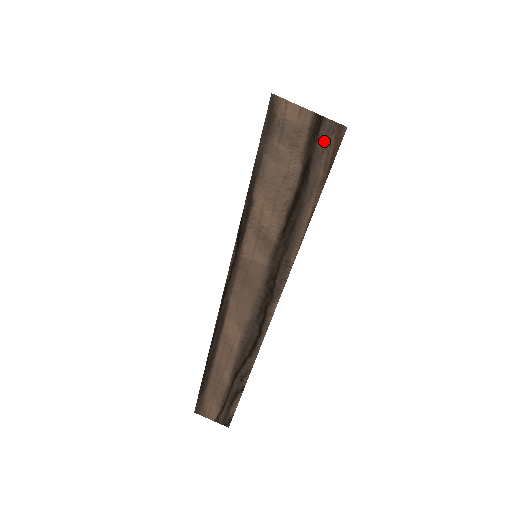
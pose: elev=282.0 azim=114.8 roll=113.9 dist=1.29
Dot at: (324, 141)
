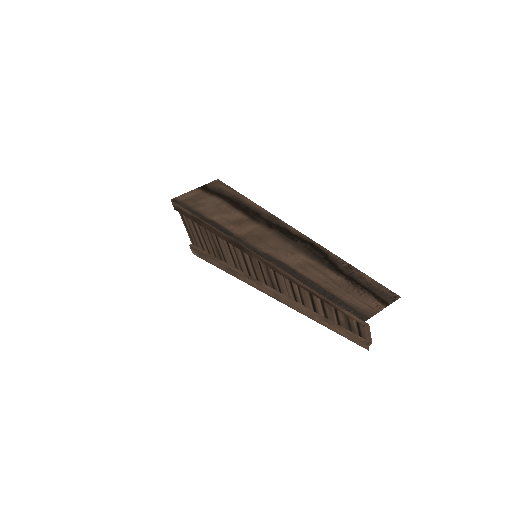
Dot at: (215, 187)
